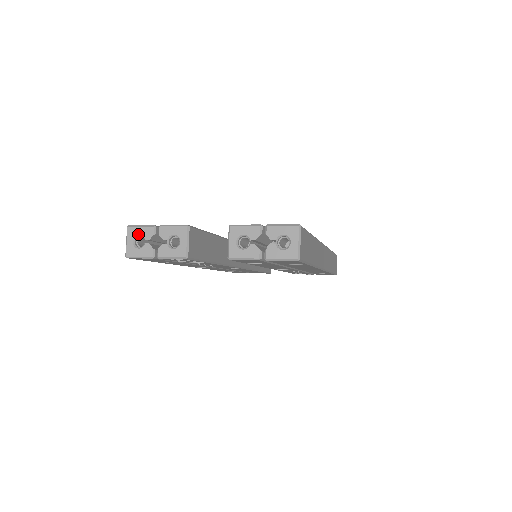
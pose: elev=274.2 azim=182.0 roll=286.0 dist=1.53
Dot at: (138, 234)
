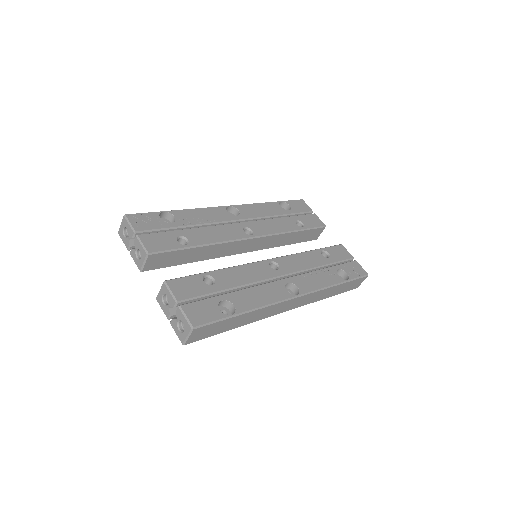
Dot at: (126, 227)
